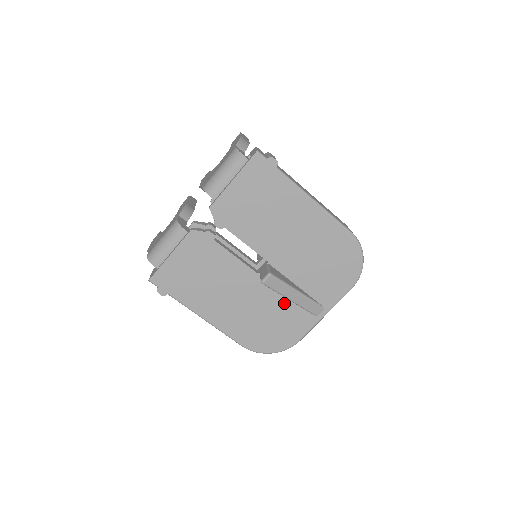
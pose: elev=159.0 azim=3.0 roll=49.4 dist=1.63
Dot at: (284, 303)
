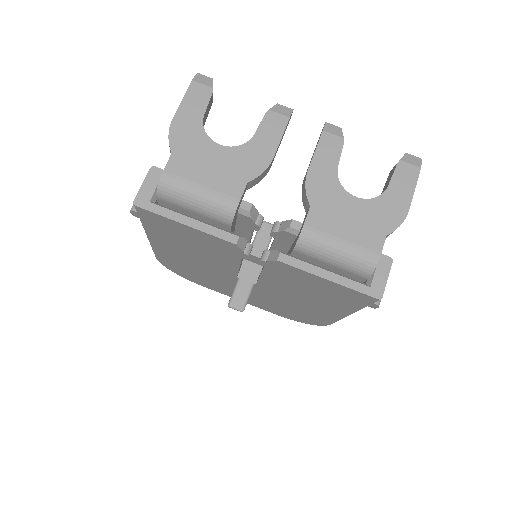
Dot at: (226, 285)
